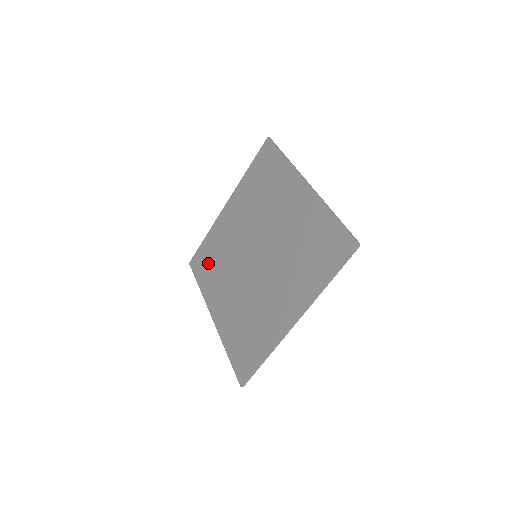
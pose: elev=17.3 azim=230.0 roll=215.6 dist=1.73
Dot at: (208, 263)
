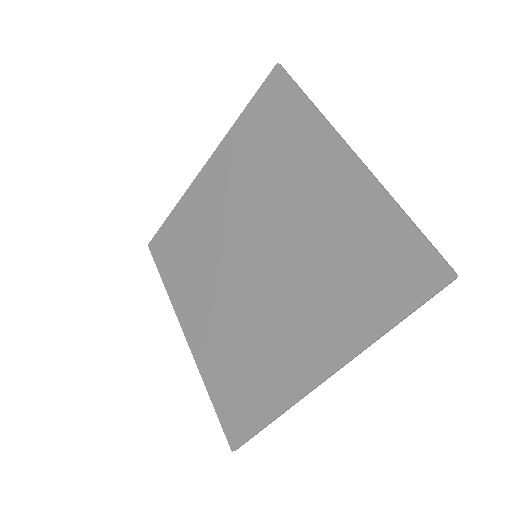
Dot at: (177, 251)
